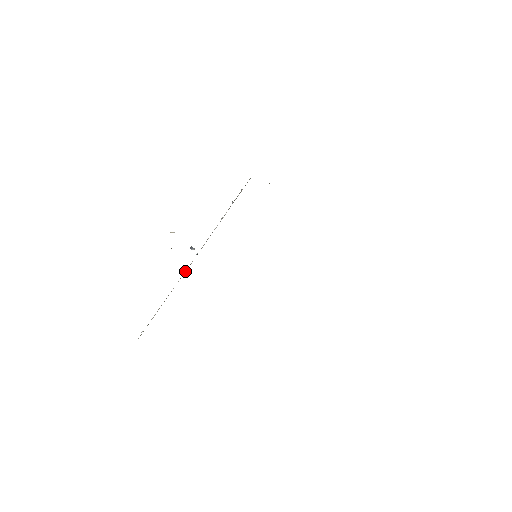
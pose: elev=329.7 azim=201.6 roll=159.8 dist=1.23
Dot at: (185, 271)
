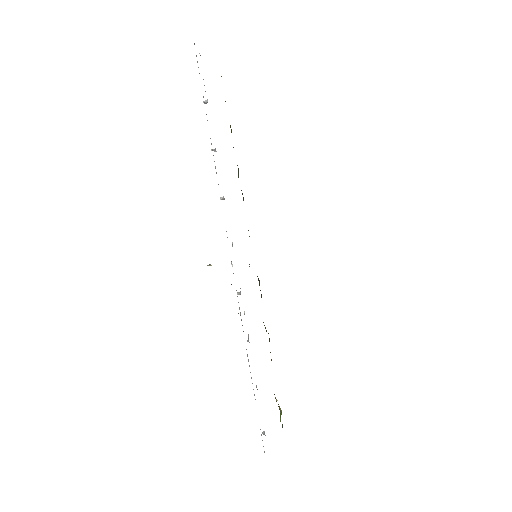
Dot at: occluded
